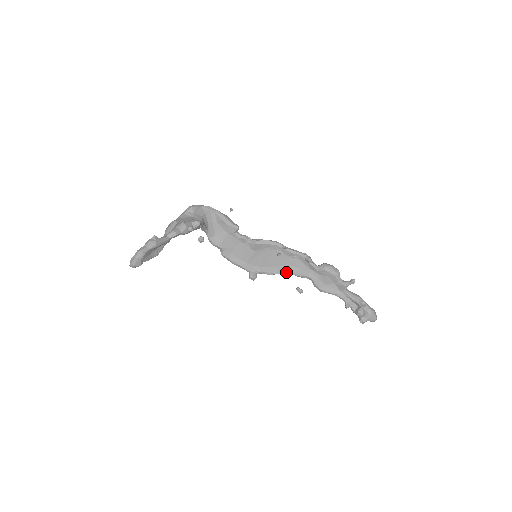
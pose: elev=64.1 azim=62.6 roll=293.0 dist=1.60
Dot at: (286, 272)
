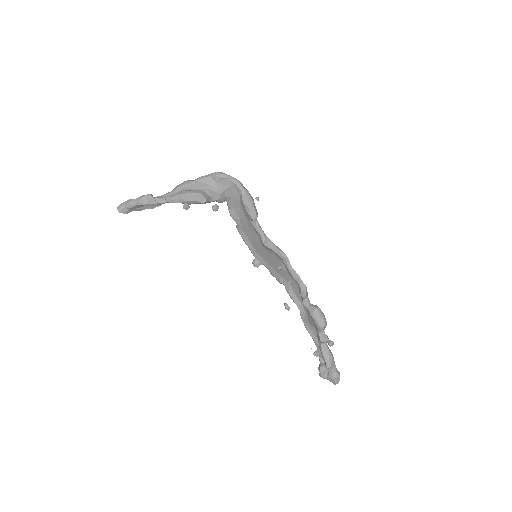
Dot at: (284, 284)
